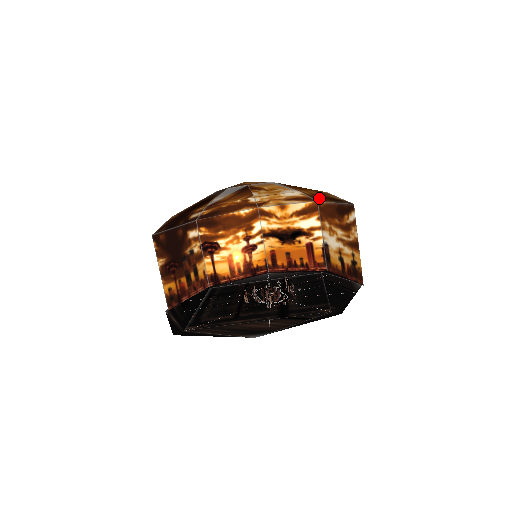
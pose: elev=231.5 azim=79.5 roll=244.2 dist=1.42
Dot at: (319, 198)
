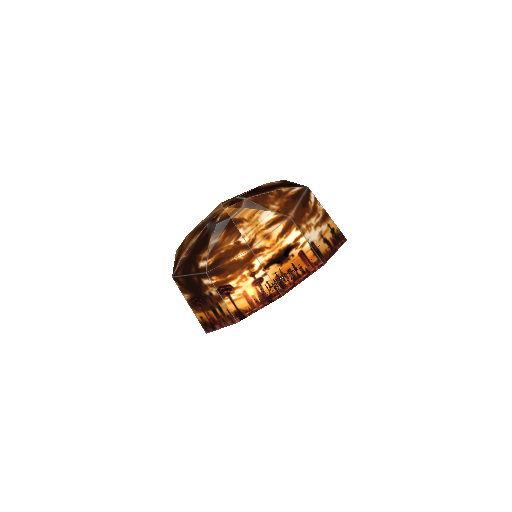
Dot at: (287, 208)
